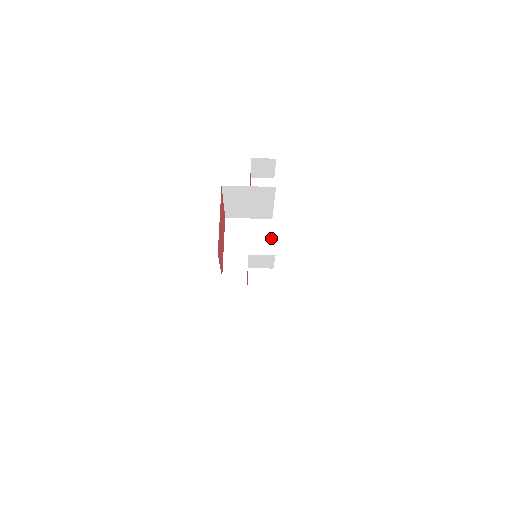
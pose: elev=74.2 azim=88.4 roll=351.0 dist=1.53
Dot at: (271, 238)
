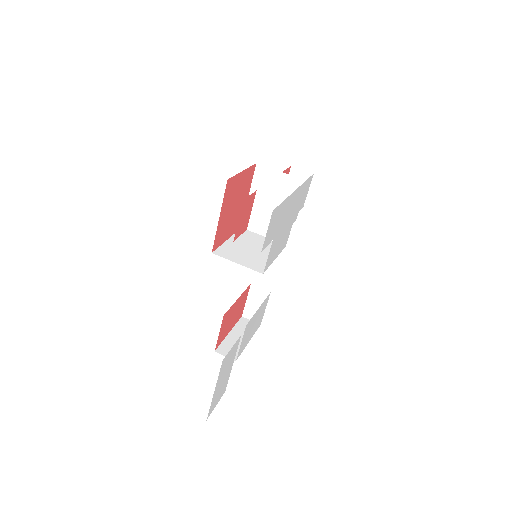
Dot at: (278, 254)
